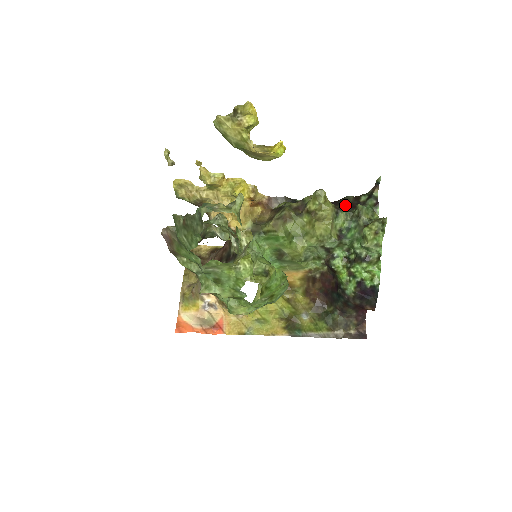
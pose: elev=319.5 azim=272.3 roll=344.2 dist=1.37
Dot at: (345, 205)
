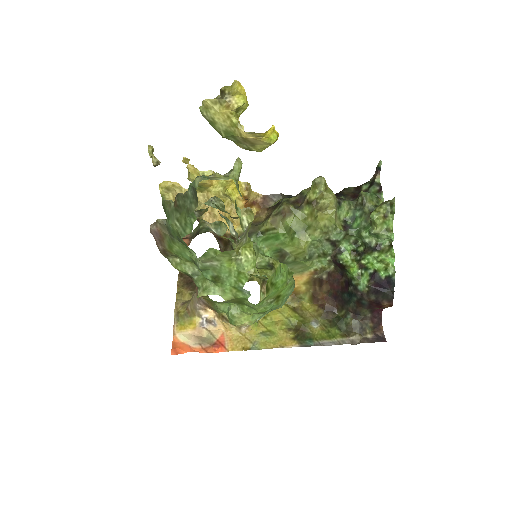
Dot at: (346, 196)
